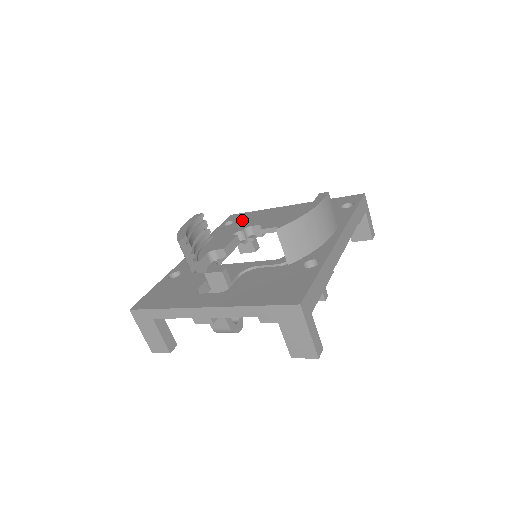
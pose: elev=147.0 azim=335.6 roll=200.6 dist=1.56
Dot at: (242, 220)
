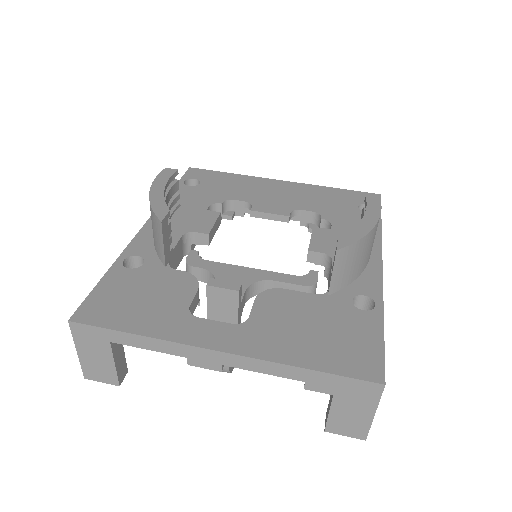
Dot at: (213, 183)
